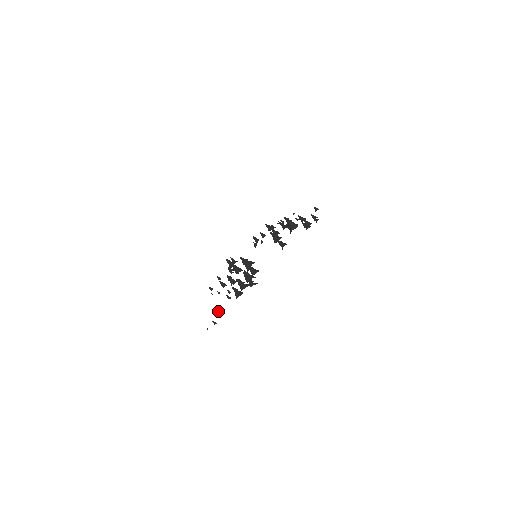
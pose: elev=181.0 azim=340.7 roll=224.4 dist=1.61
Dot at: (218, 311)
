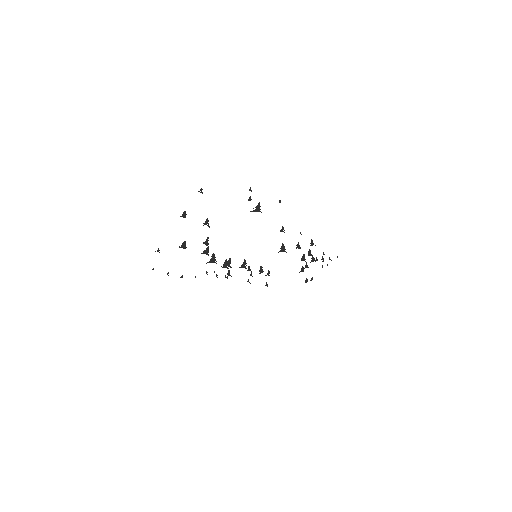
Dot at: (158, 250)
